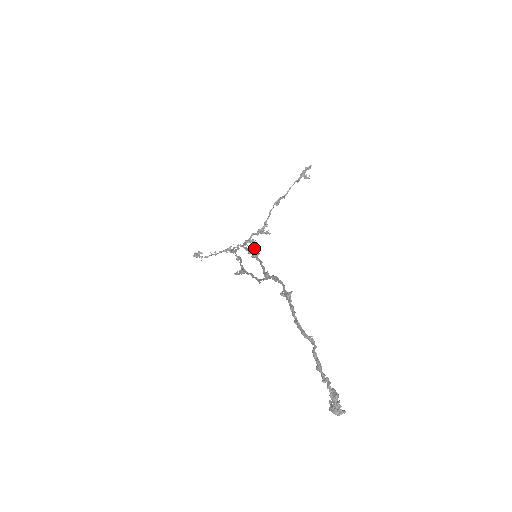
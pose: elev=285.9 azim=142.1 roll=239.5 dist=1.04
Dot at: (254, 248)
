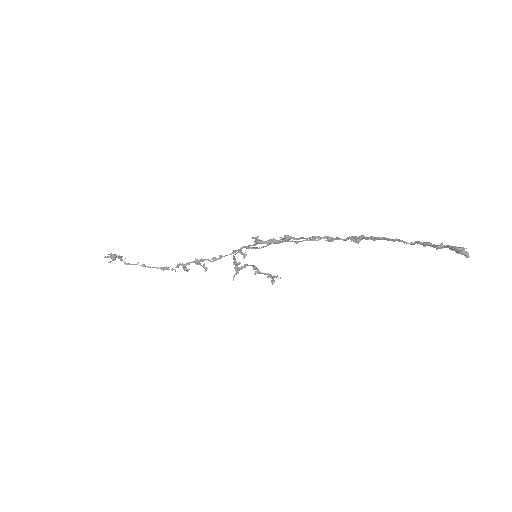
Dot at: (276, 241)
